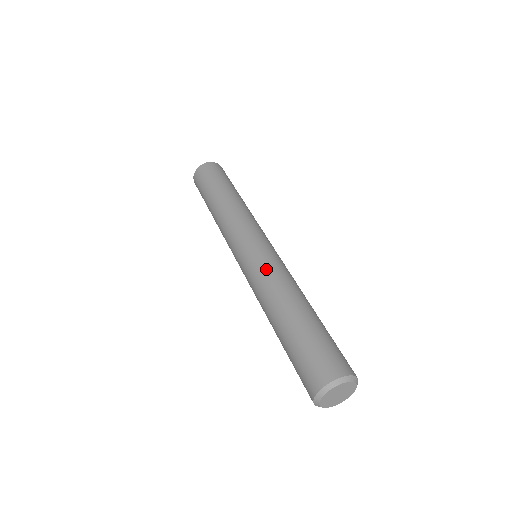
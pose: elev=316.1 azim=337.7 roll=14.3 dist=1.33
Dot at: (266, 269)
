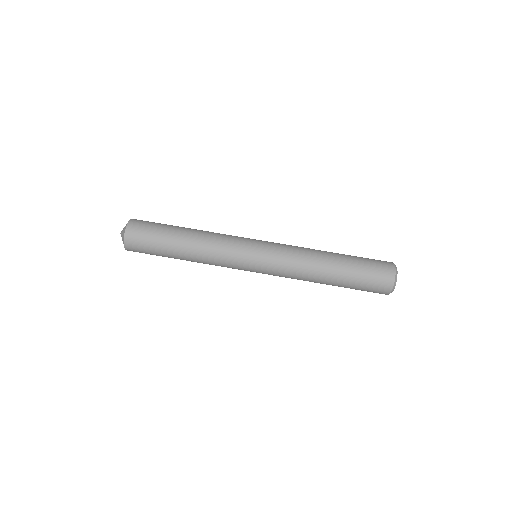
Dot at: (287, 267)
